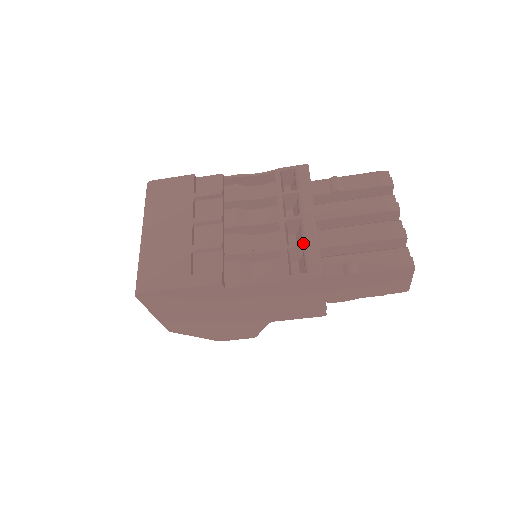
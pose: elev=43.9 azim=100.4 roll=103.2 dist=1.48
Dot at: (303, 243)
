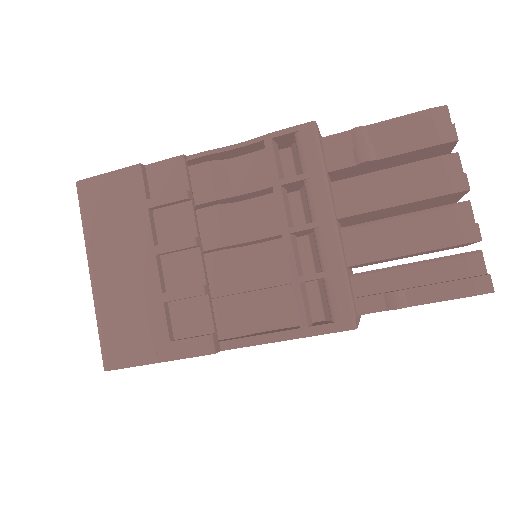
Dot at: (322, 273)
